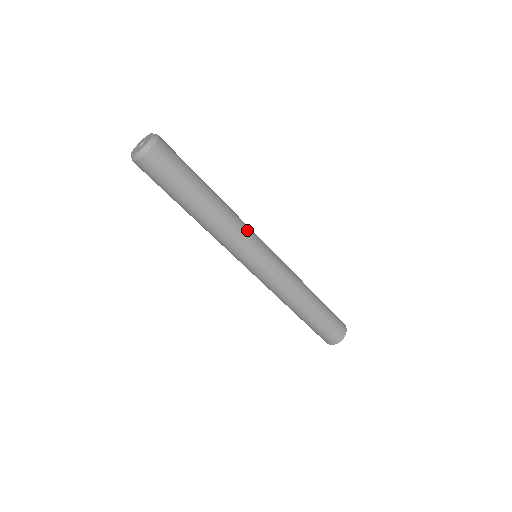
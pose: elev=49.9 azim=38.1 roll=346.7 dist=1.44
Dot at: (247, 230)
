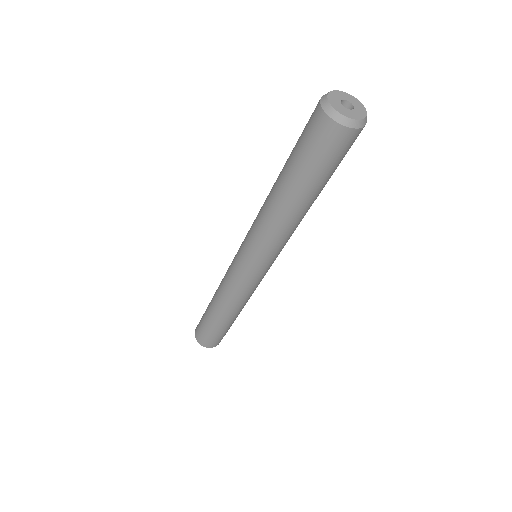
Dot at: occluded
